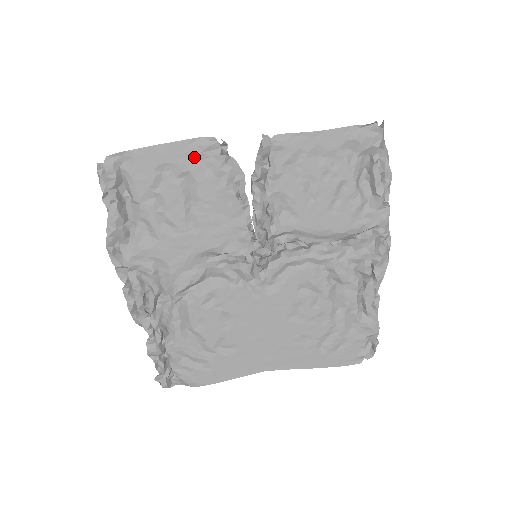
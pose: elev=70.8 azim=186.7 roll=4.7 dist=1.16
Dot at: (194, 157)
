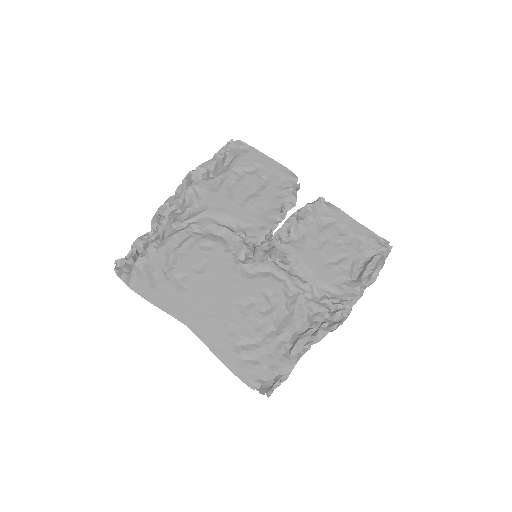
Dot at: (279, 175)
